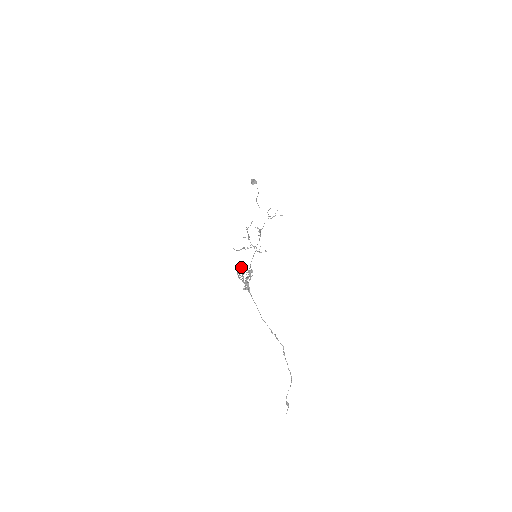
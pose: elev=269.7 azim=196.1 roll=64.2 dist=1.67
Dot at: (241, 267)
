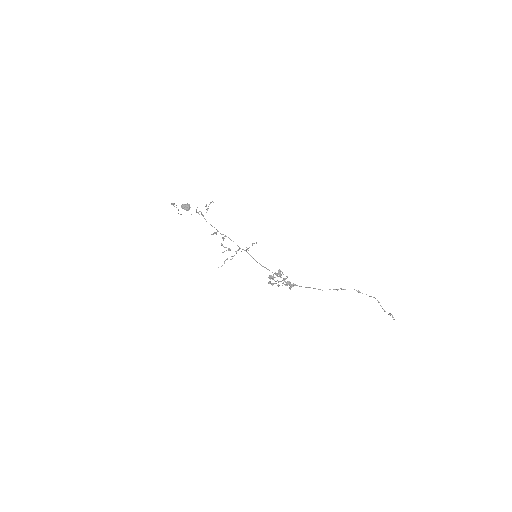
Dot at: (269, 278)
